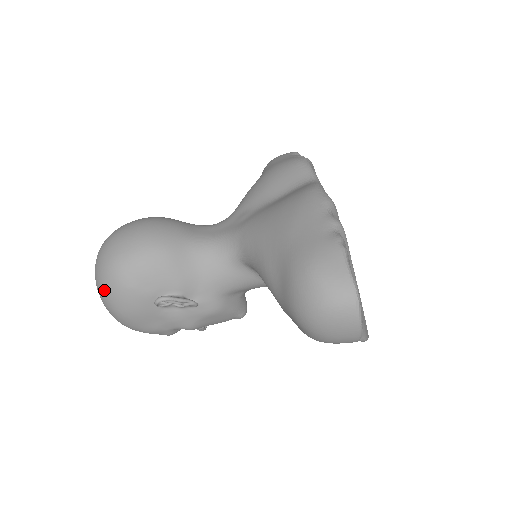
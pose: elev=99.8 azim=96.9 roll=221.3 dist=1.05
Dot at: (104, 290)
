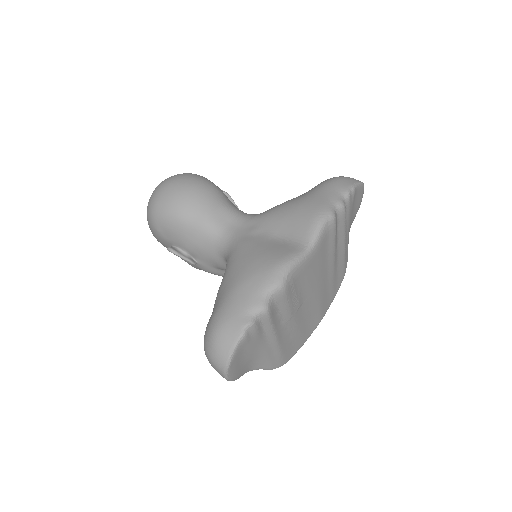
Dot at: (147, 216)
